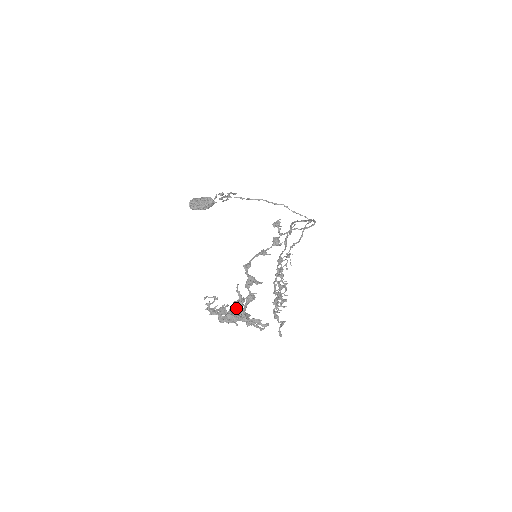
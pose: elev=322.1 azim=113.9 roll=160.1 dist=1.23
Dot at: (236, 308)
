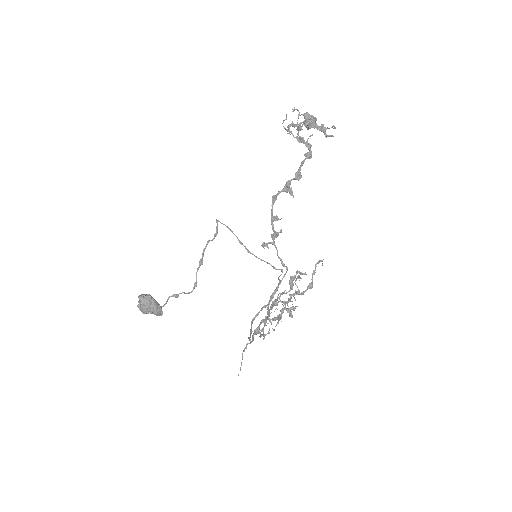
Dot at: occluded
